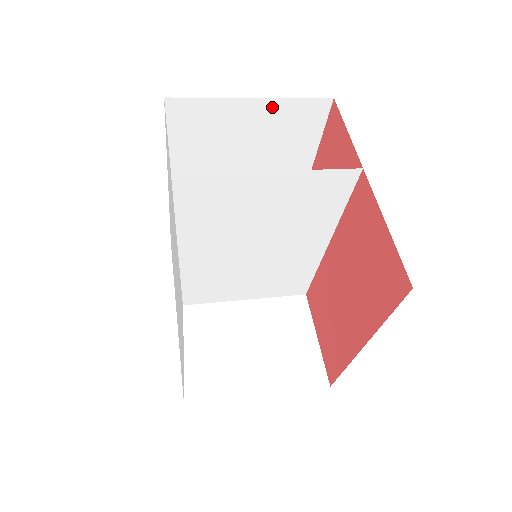
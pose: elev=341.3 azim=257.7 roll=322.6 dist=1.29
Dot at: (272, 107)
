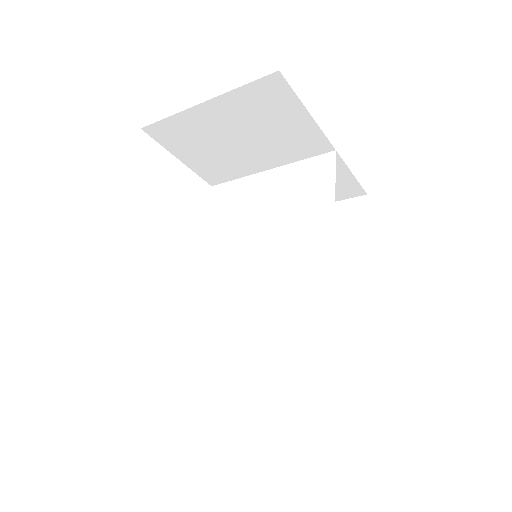
Dot at: occluded
